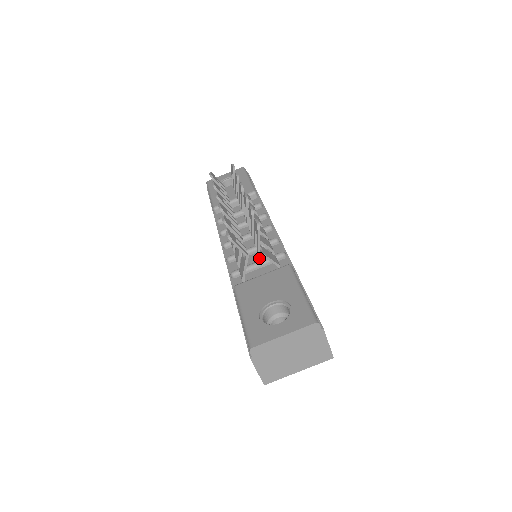
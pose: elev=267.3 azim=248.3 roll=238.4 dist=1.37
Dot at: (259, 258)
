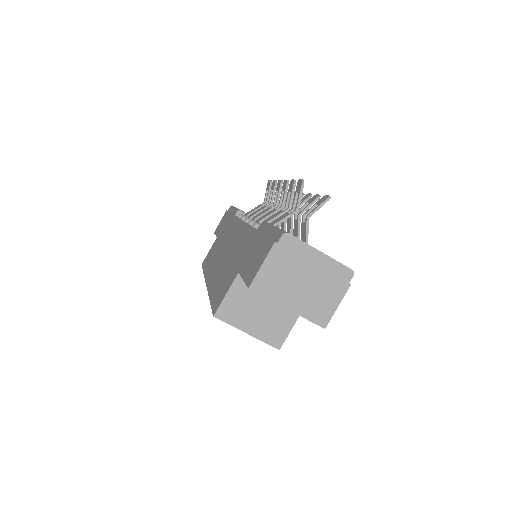
Dot at: occluded
